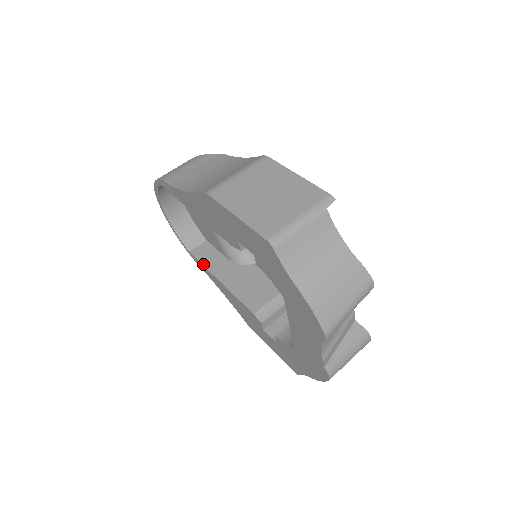
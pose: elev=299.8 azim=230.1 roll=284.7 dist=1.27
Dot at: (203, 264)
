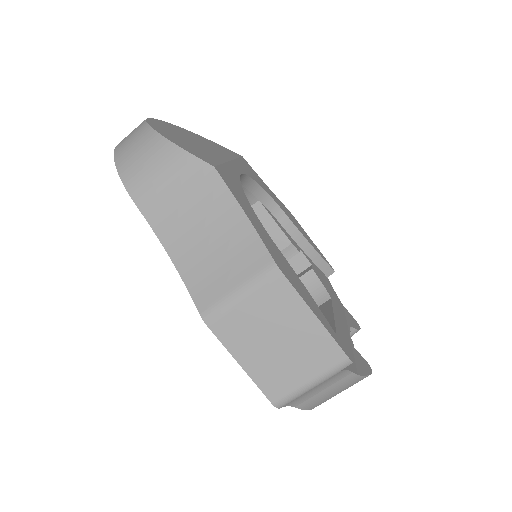
Dot at: occluded
